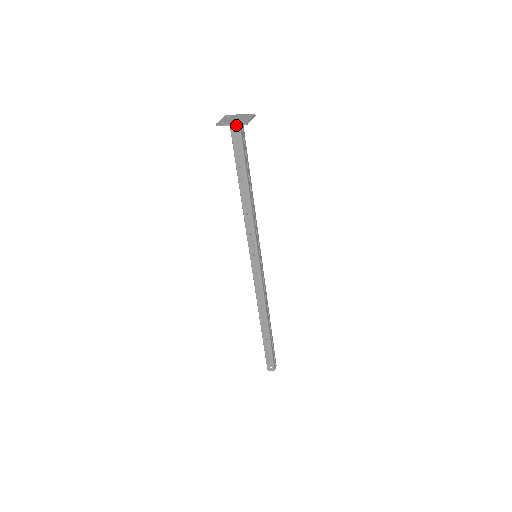
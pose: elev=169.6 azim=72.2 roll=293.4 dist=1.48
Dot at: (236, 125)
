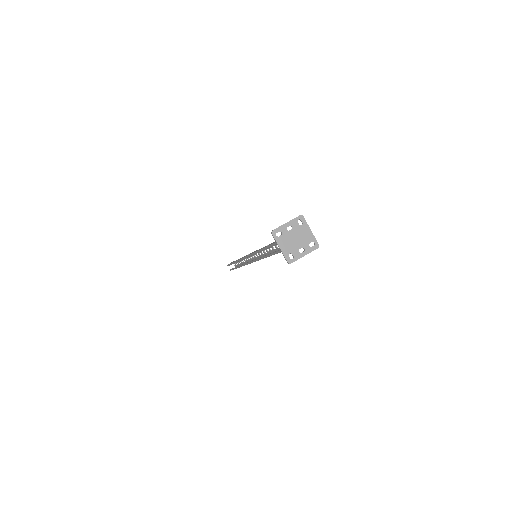
Dot at: occluded
